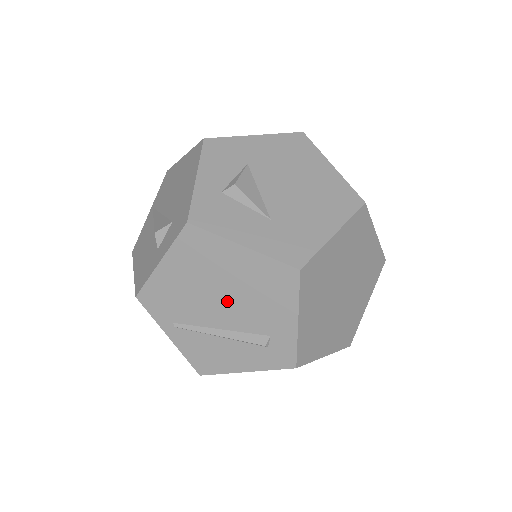
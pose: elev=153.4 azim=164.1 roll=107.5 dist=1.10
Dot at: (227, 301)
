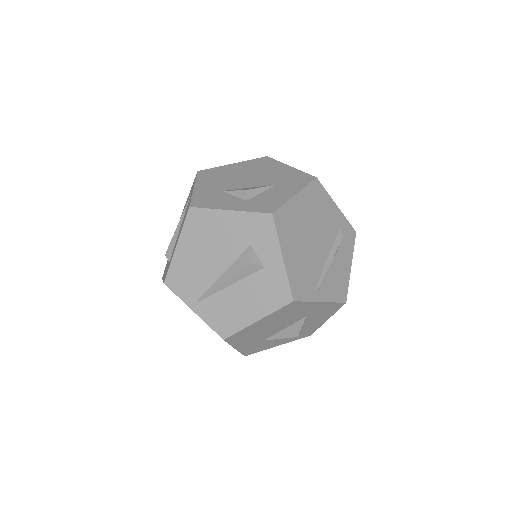
Dot at: (316, 236)
